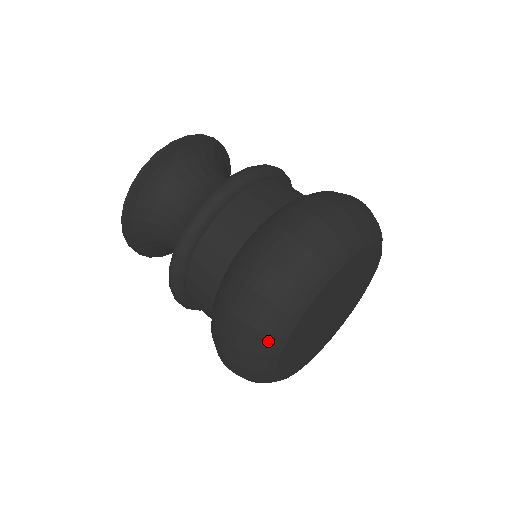
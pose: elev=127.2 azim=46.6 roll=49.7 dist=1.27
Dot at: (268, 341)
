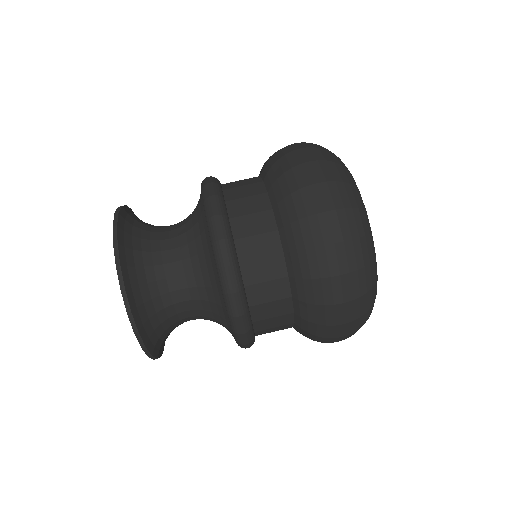
Dot at: occluded
